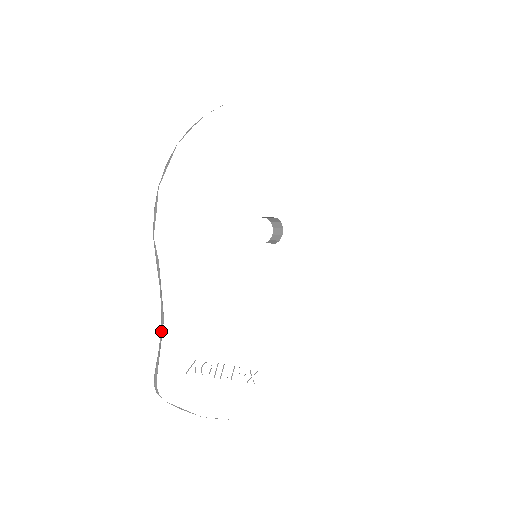
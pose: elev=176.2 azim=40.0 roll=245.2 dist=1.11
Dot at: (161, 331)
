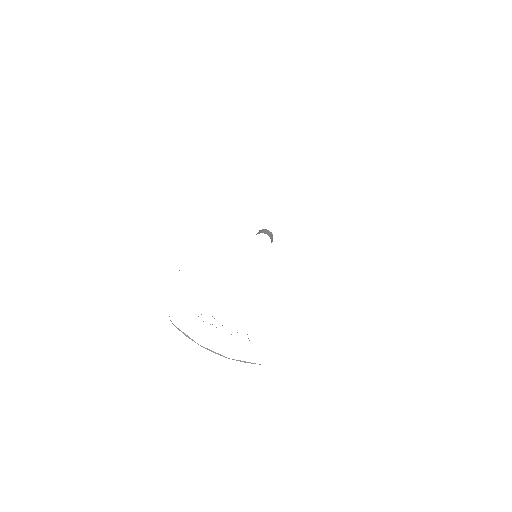
Dot at: occluded
